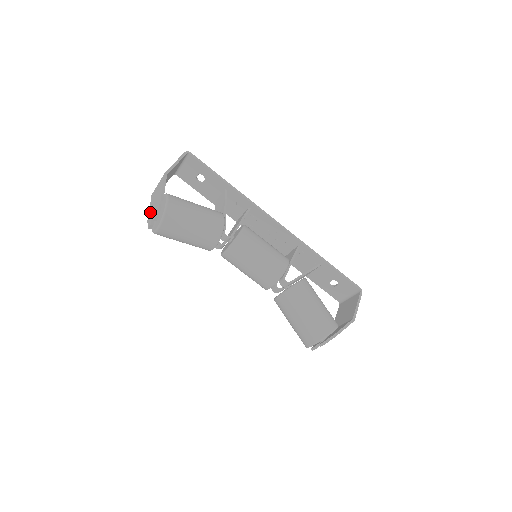
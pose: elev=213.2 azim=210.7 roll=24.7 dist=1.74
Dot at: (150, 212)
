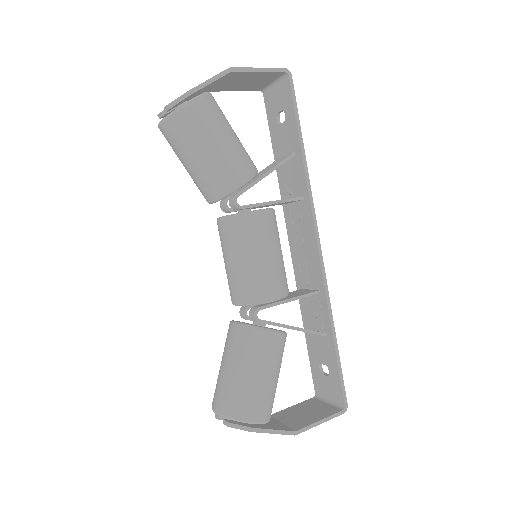
Dot at: occluded
